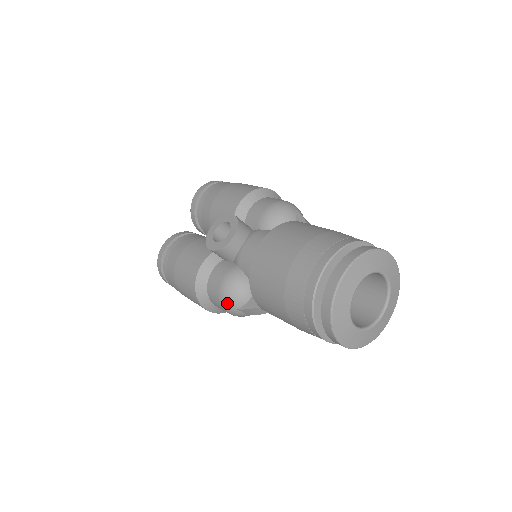
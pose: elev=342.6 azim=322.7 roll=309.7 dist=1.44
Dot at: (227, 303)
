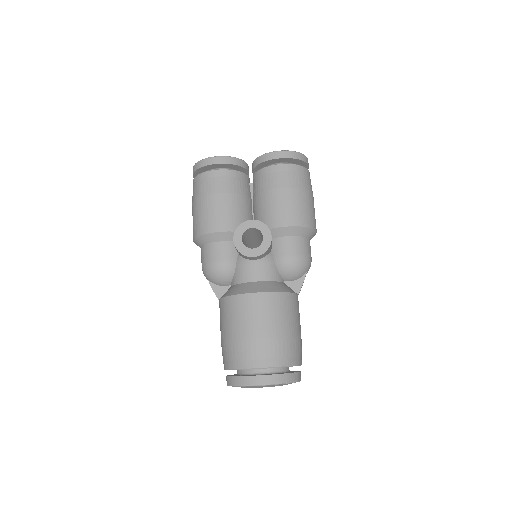
Dot at: (206, 272)
